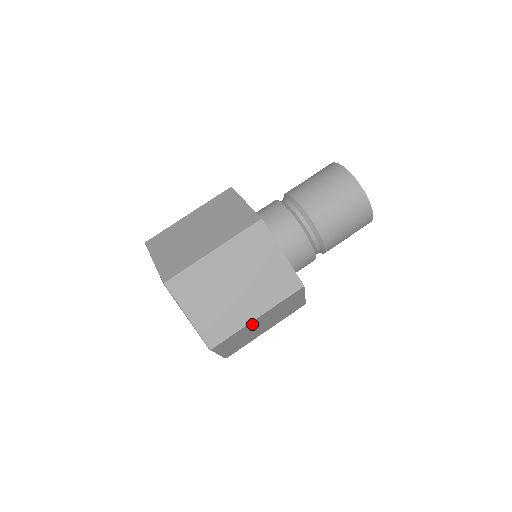
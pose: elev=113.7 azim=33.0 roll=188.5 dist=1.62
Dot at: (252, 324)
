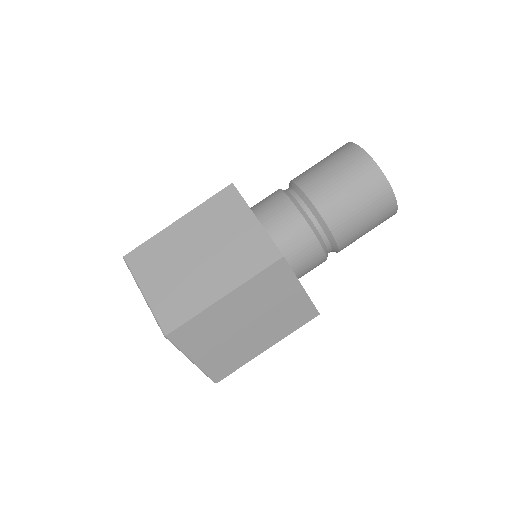
Dot at: occluded
